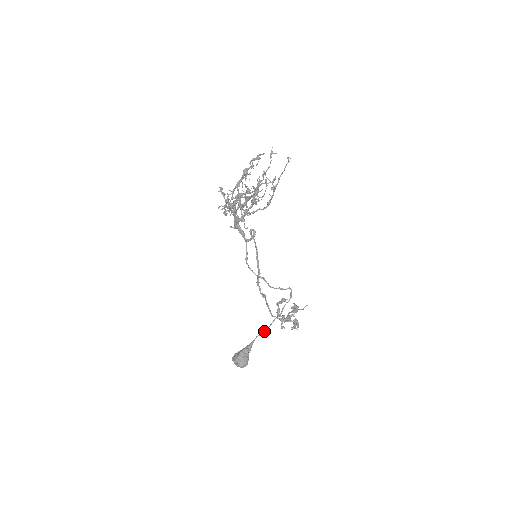
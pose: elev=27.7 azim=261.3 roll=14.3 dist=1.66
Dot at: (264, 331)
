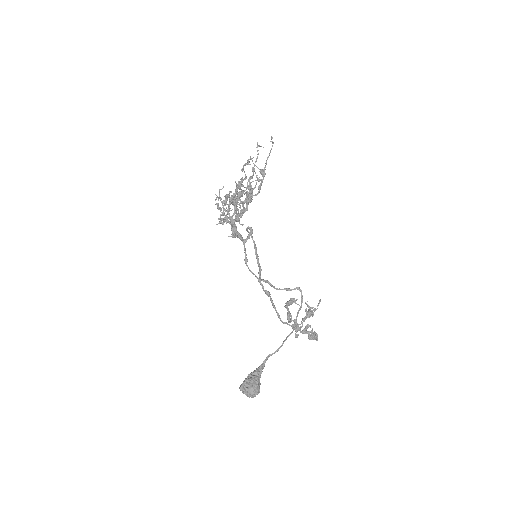
Dot at: occluded
